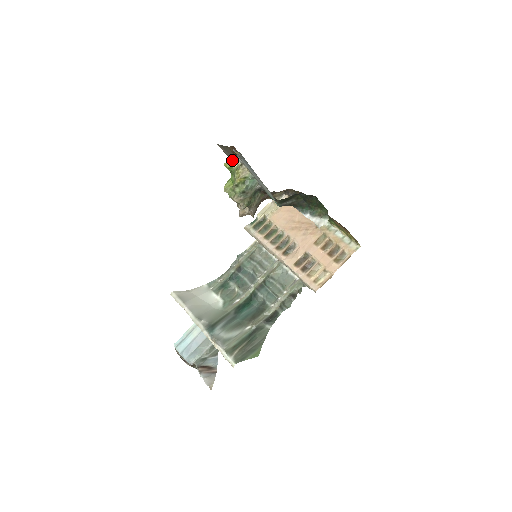
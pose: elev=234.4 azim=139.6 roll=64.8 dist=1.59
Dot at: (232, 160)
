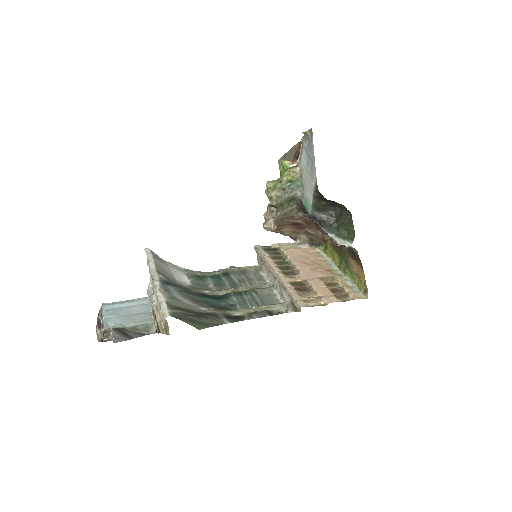
Dot at: occluded
